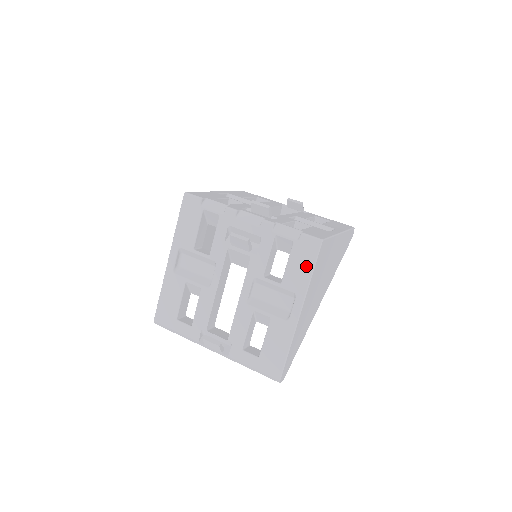
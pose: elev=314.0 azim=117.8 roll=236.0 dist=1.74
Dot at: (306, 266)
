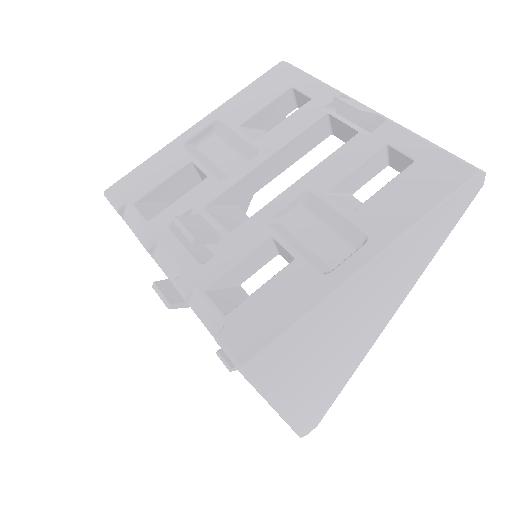
Dot at: occluded
